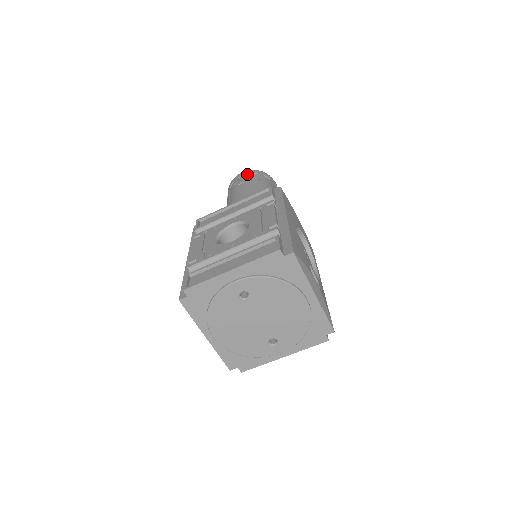
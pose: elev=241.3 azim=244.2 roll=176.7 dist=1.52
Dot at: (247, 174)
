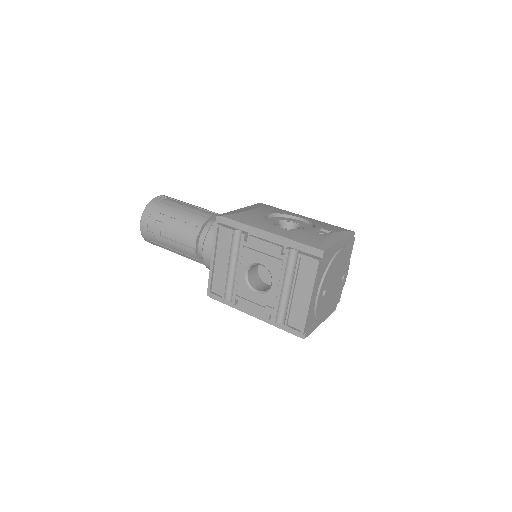
Dot at: (148, 222)
